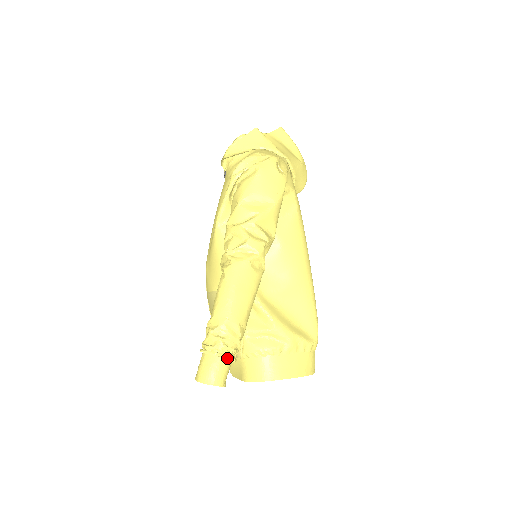
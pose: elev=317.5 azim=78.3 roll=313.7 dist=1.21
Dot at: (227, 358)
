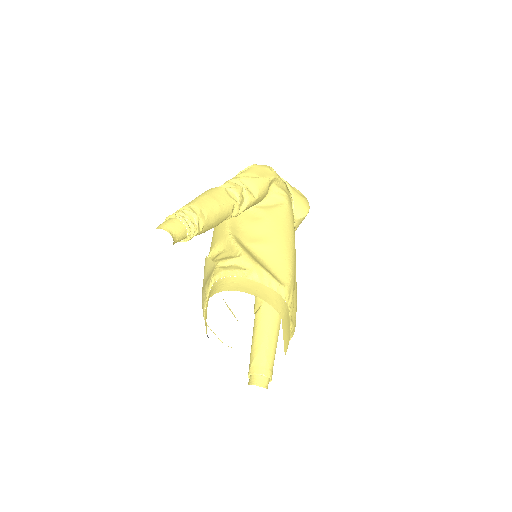
Dot at: (181, 220)
